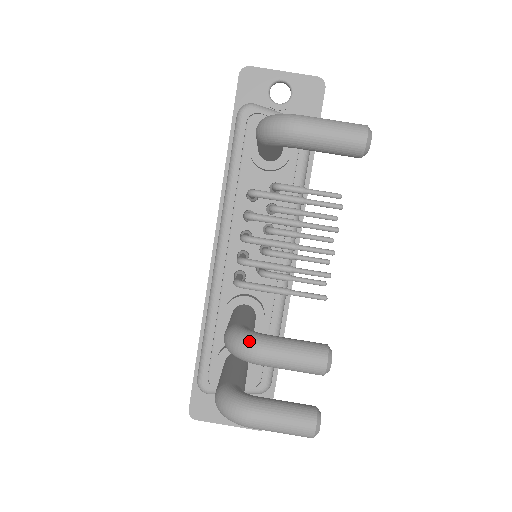
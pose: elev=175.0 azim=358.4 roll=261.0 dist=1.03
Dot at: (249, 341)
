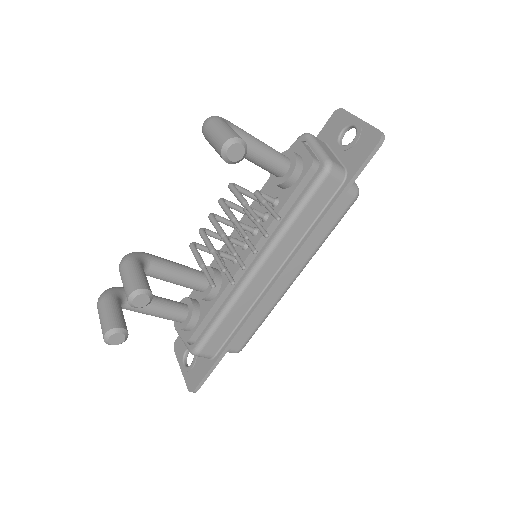
Dot at: (126, 256)
